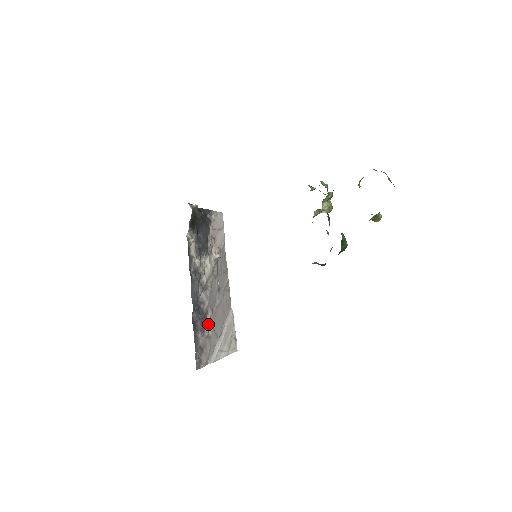
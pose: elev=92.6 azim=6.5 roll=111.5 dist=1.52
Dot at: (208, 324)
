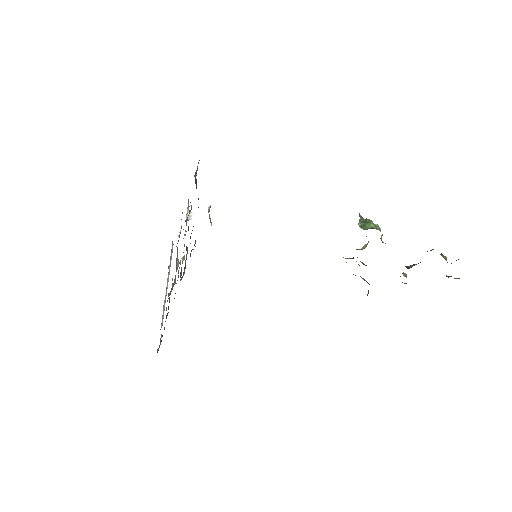
Dot at: occluded
